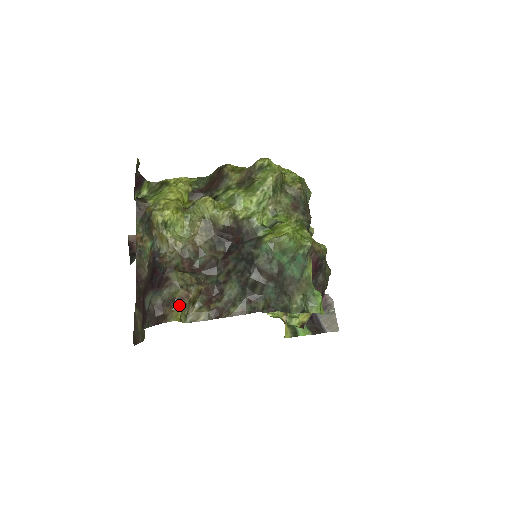
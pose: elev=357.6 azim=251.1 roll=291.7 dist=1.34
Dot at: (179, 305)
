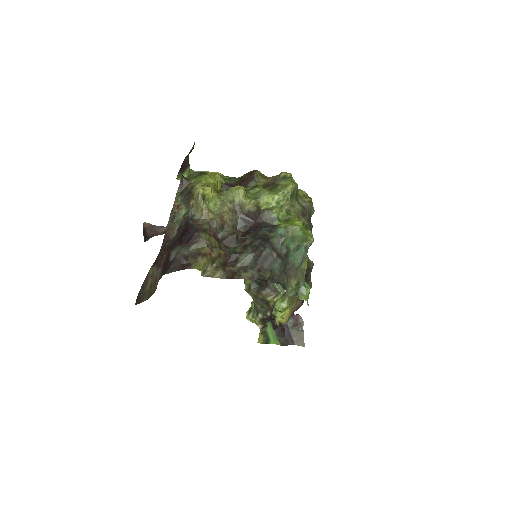
Dot at: (203, 259)
